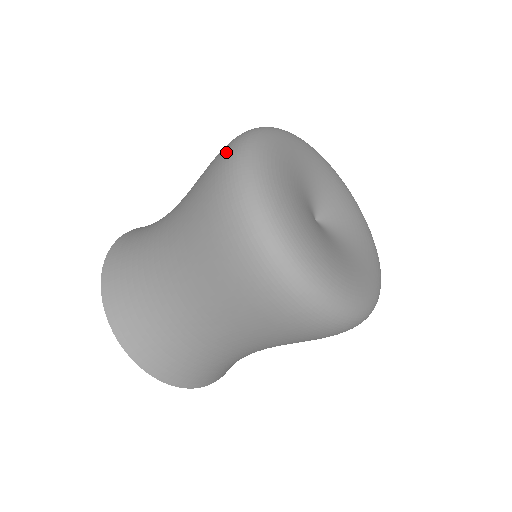
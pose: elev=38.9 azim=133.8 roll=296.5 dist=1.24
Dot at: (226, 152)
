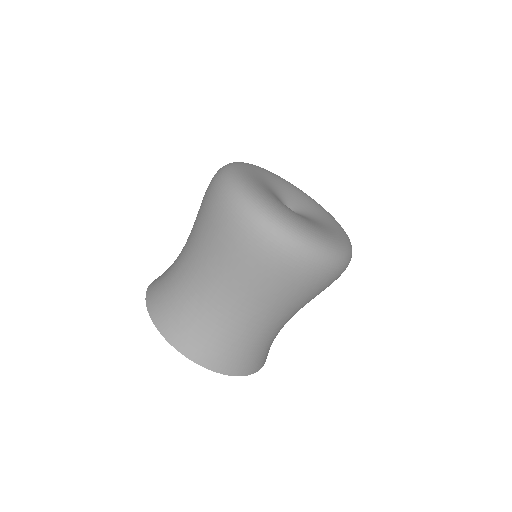
Dot at: occluded
